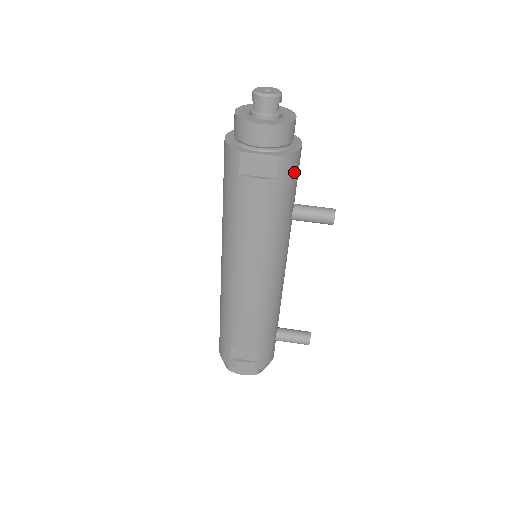
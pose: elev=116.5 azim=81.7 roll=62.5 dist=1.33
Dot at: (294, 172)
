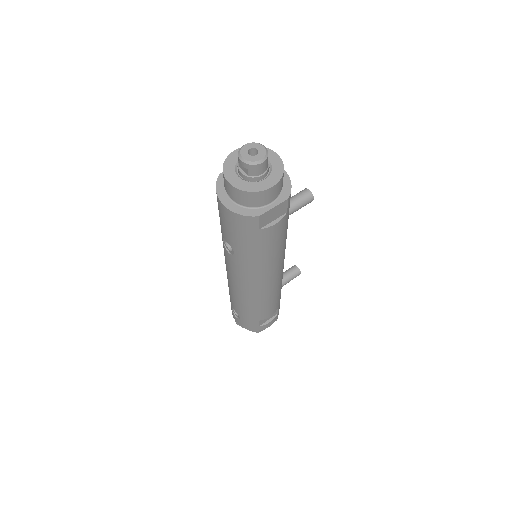
Dot at: occluded
